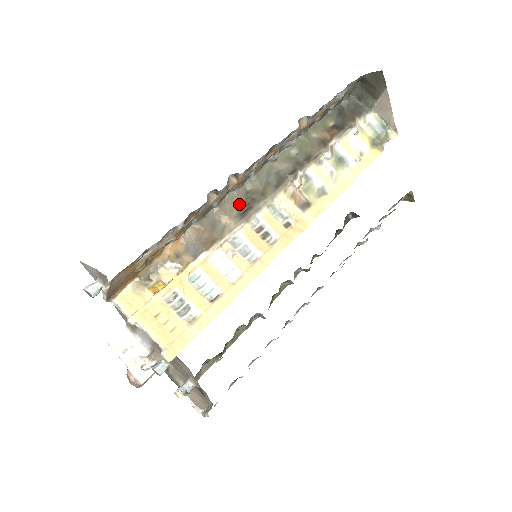
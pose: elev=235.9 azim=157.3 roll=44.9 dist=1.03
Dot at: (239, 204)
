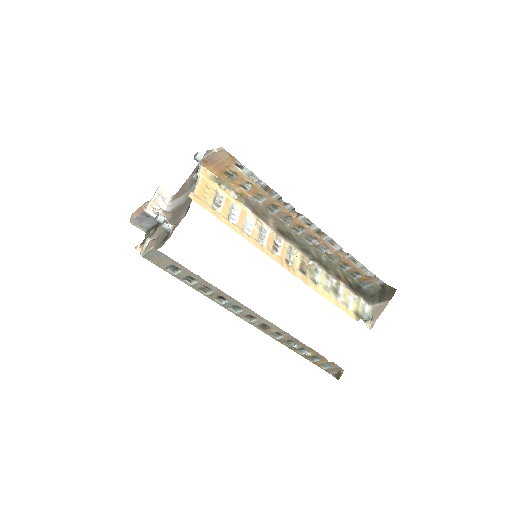
Dot at: (282, 228)
